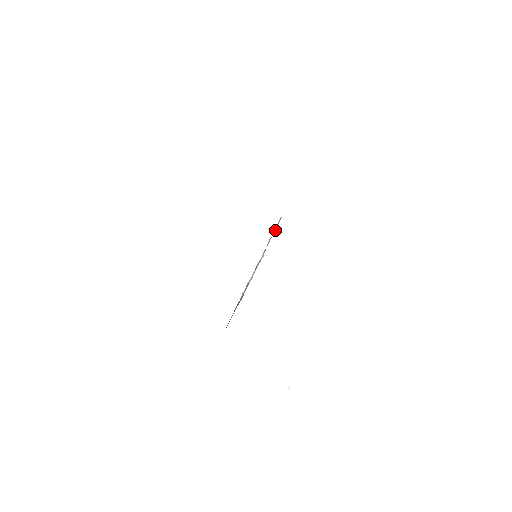
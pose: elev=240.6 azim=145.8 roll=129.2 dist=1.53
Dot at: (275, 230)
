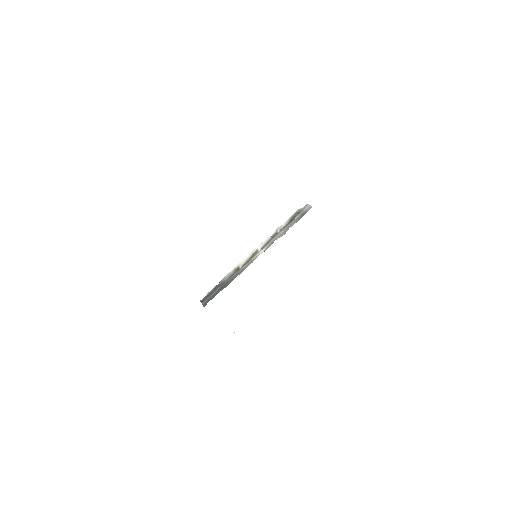
Dot at: (288, 222)
